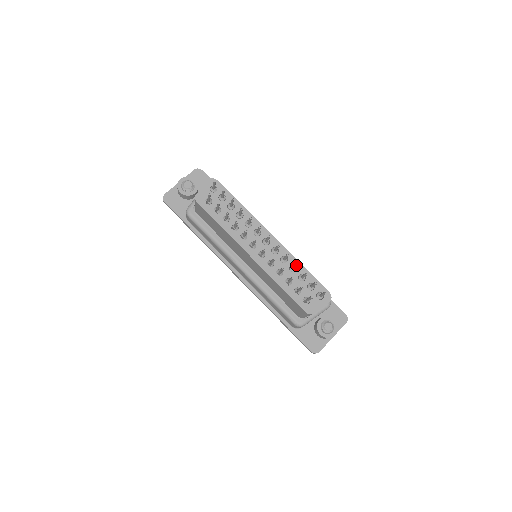
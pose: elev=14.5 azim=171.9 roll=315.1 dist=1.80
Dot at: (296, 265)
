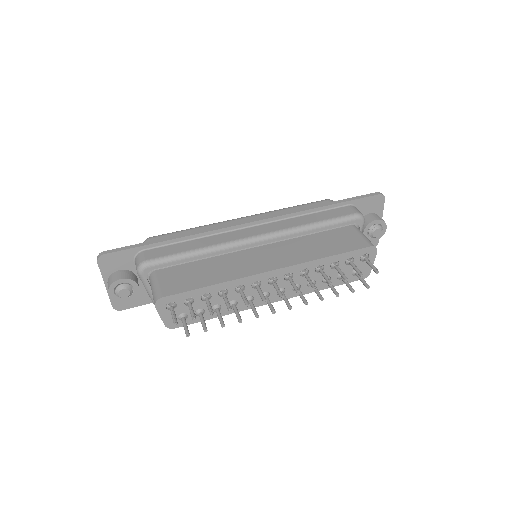
Dot at: (330, 285)
